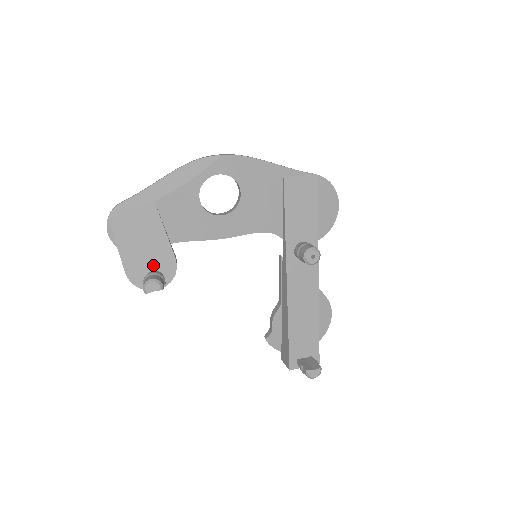
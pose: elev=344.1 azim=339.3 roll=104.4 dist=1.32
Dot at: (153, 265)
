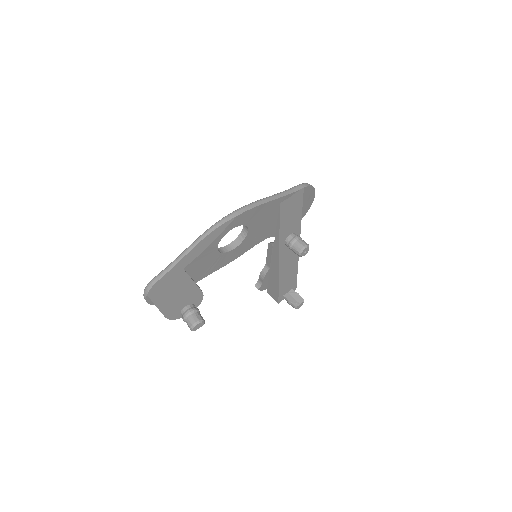
Dot at: (186, 303)
